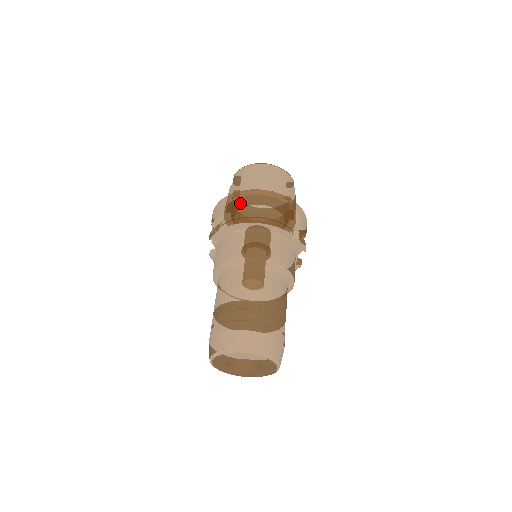
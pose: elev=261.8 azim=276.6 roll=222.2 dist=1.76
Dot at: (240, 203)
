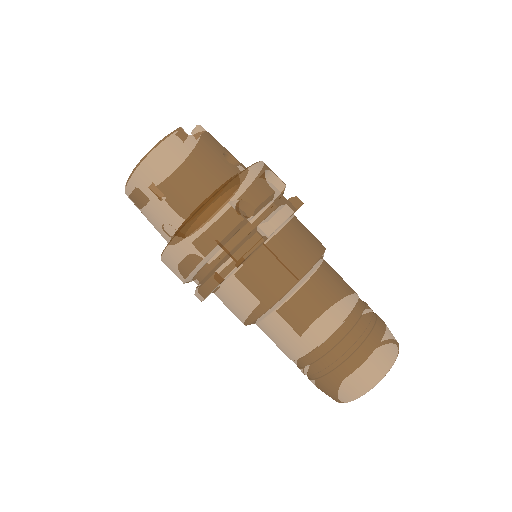
Dot at: (182, 269)
